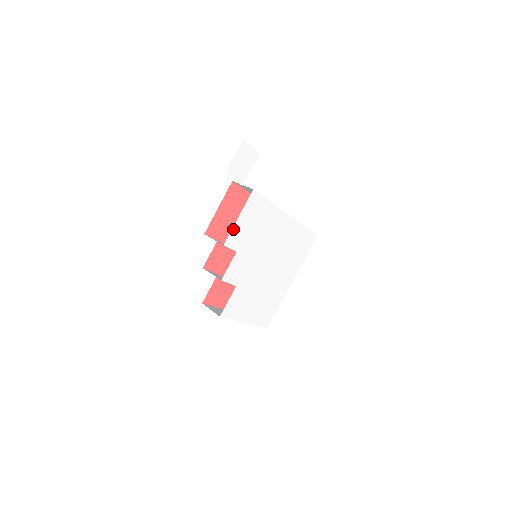
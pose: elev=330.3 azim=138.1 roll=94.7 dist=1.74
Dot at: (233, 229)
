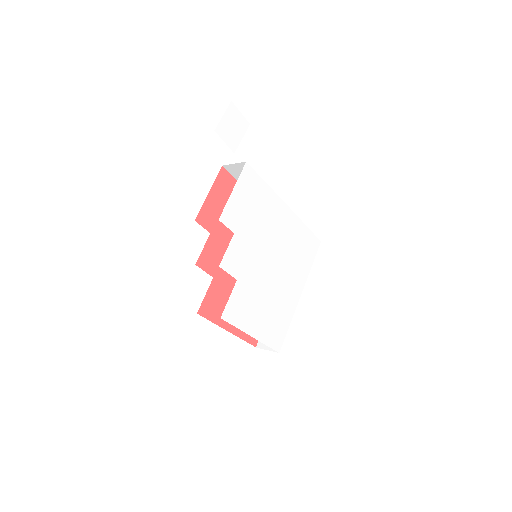
Dot at: (228, 203)
